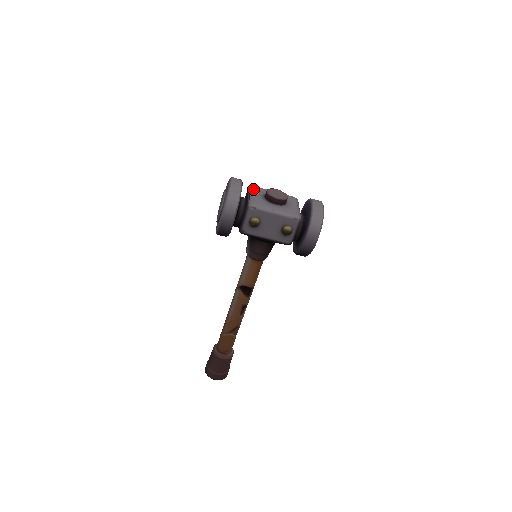
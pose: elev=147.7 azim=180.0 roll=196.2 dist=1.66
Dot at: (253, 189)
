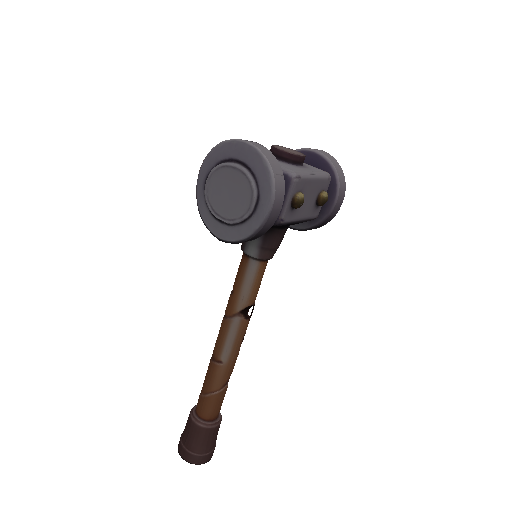
Dot at: occluded
